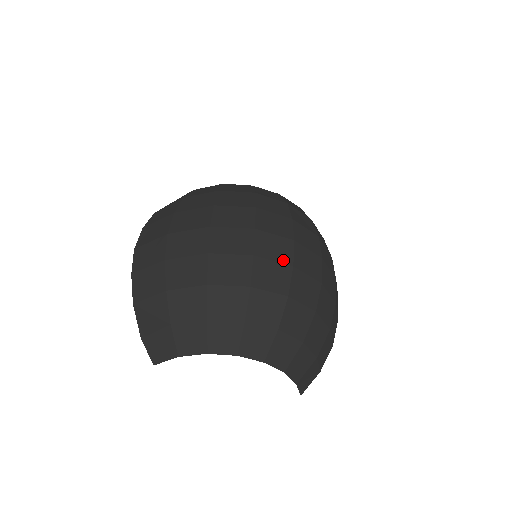
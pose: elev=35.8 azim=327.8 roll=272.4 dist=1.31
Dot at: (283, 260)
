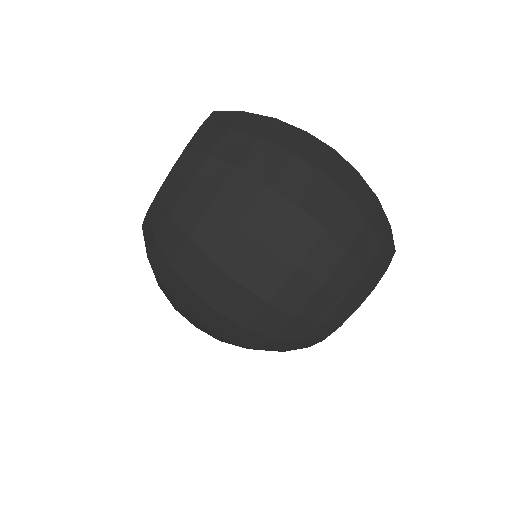
Dot at: (286, 275)
